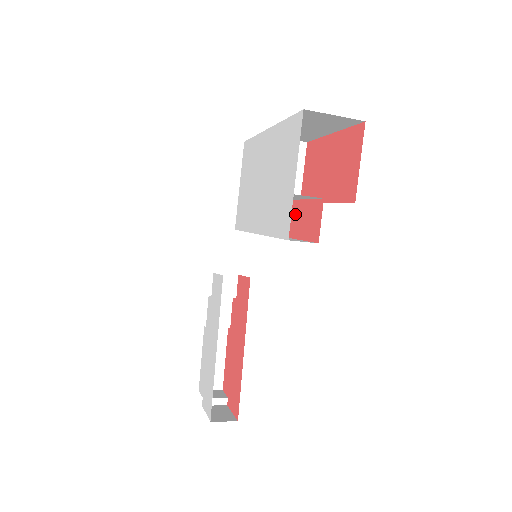
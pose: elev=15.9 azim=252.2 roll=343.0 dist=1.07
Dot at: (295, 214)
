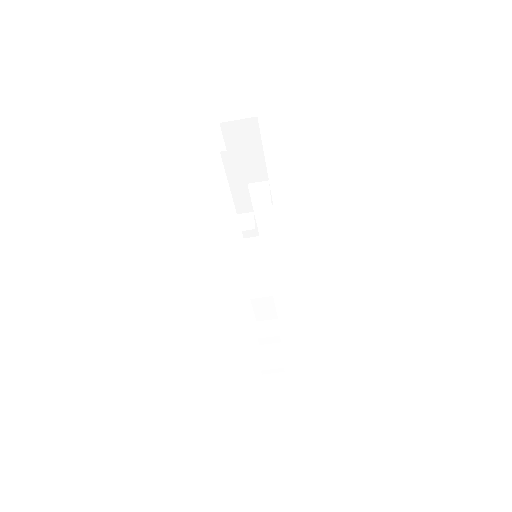
Dot at: occluded
